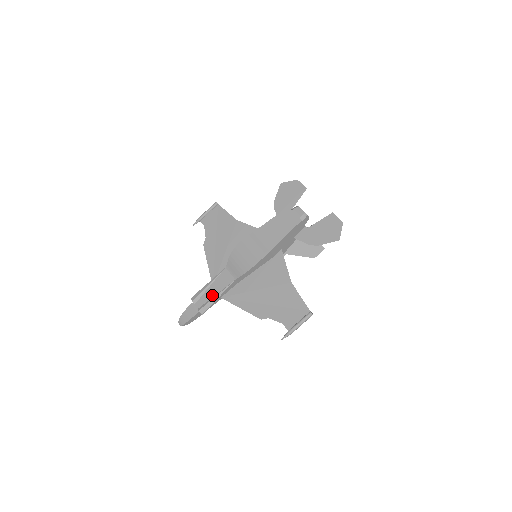
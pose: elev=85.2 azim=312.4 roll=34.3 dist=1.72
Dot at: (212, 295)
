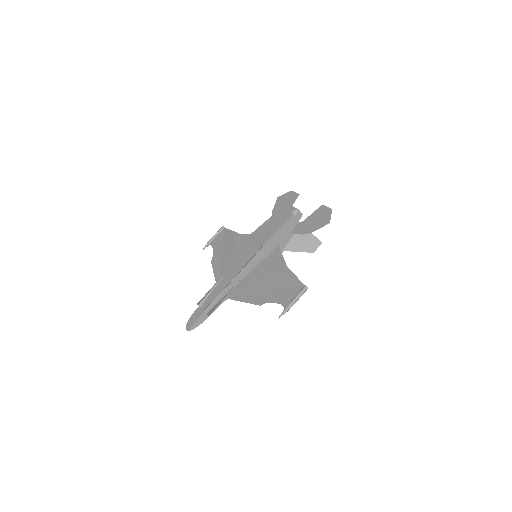
Dot at: (215, 295)
